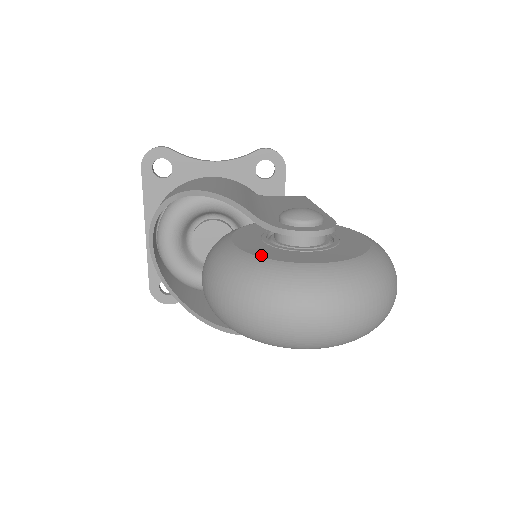
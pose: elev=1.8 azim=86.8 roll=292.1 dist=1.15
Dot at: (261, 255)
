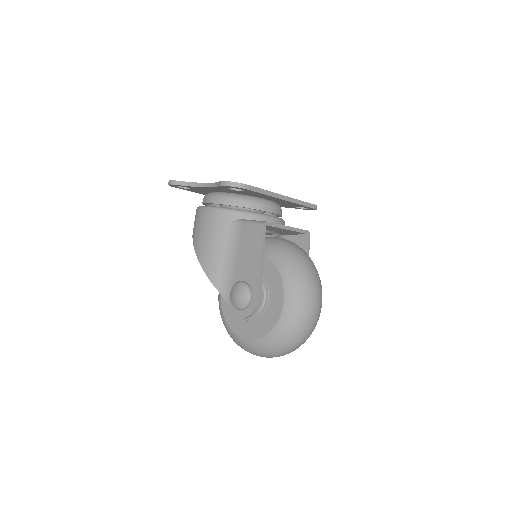
Dot at: (227, 321)
